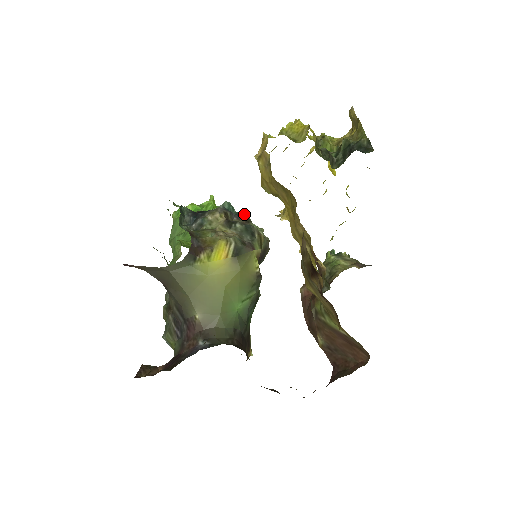
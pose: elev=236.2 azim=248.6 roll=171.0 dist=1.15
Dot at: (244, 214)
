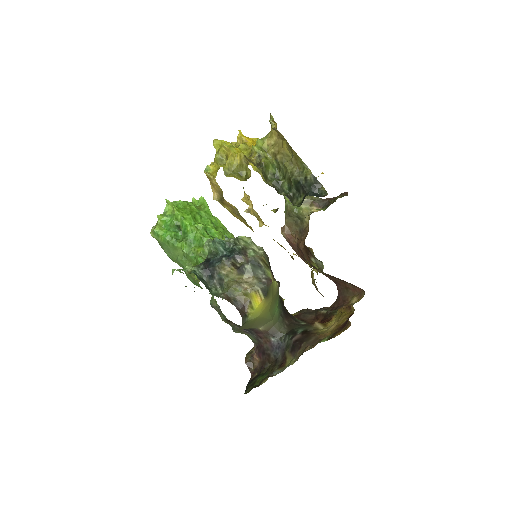
Dot at: (233, 241)
